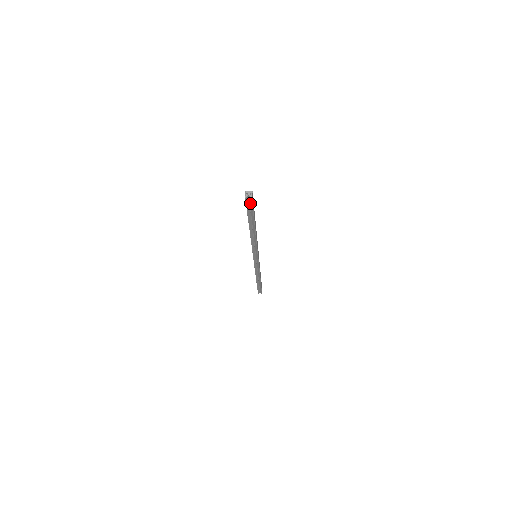
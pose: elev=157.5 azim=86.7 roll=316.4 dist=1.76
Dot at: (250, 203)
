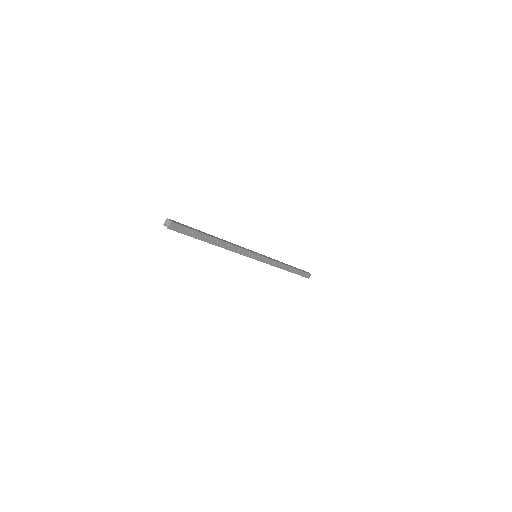
Dot at: (177, 228)
